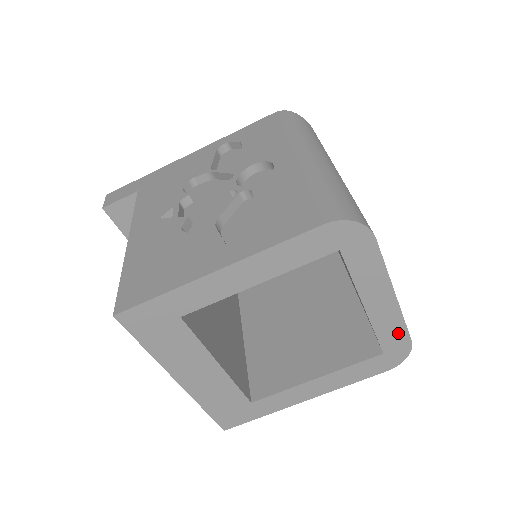
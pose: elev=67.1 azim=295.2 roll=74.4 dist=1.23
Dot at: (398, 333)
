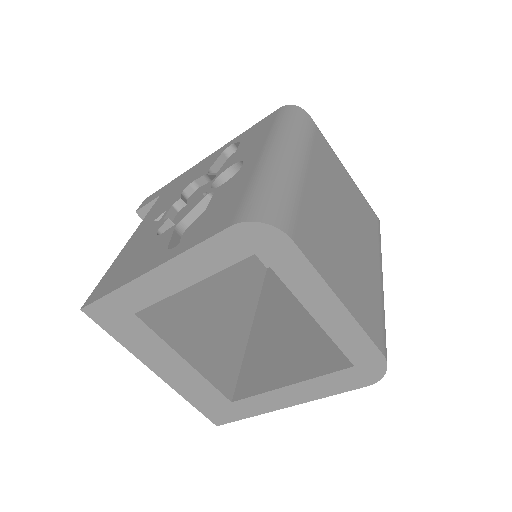
Dot at: (363, 345)
